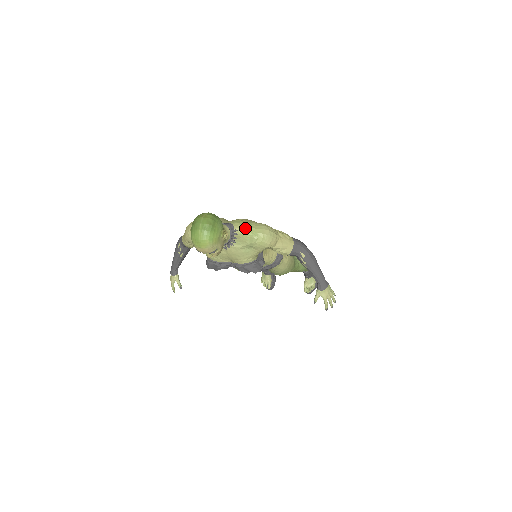
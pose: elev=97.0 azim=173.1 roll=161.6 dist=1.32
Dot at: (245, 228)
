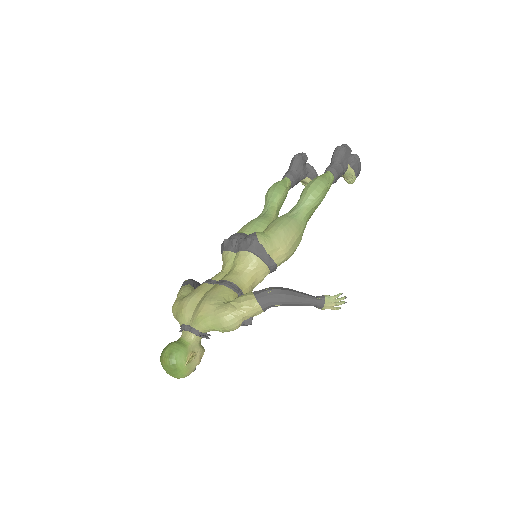
Dot at: (207, 327)
